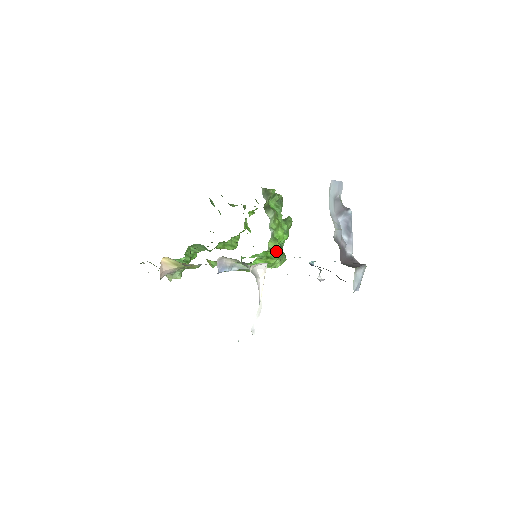
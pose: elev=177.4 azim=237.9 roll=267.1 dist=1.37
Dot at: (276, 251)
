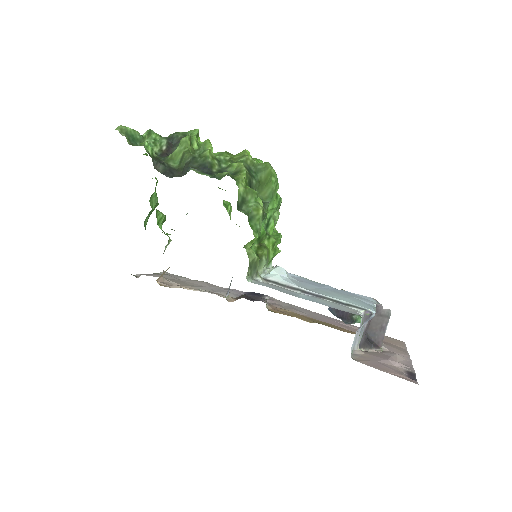
Dot at: occluded
